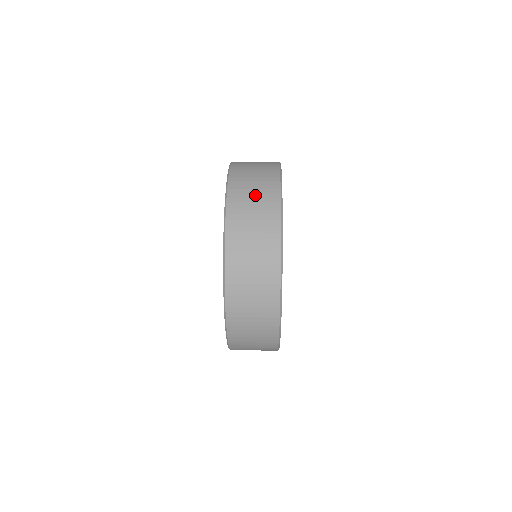
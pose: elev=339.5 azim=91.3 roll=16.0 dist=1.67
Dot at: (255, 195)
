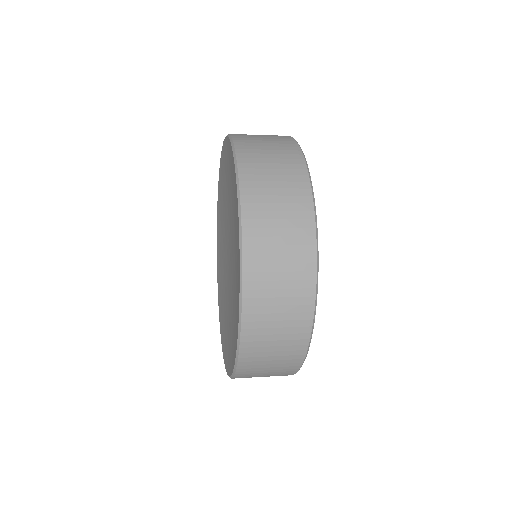
Dot at: occluded
